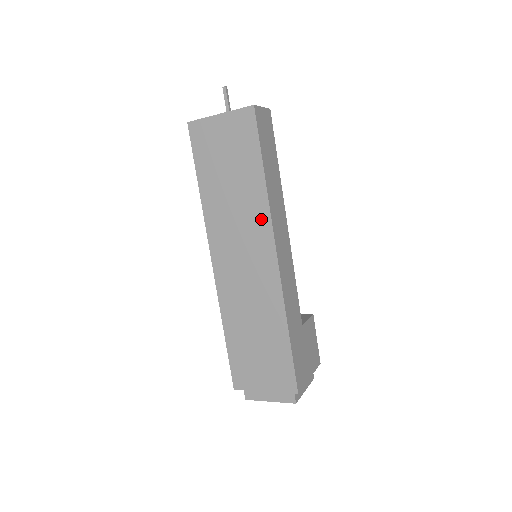
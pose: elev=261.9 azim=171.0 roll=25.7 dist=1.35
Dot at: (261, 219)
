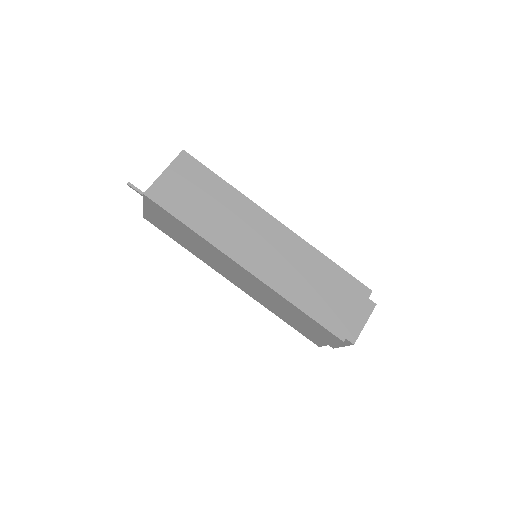
Dot at: (249, 209)
